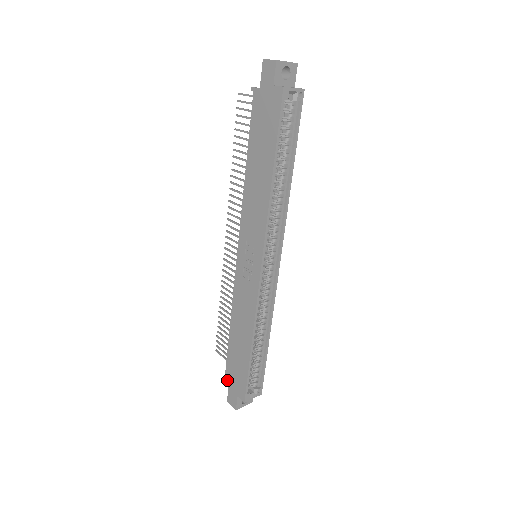
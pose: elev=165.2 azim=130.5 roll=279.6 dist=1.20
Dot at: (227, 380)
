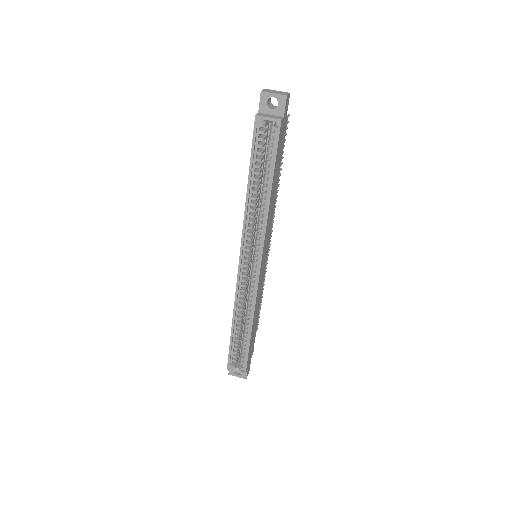
Dot at: occluded
